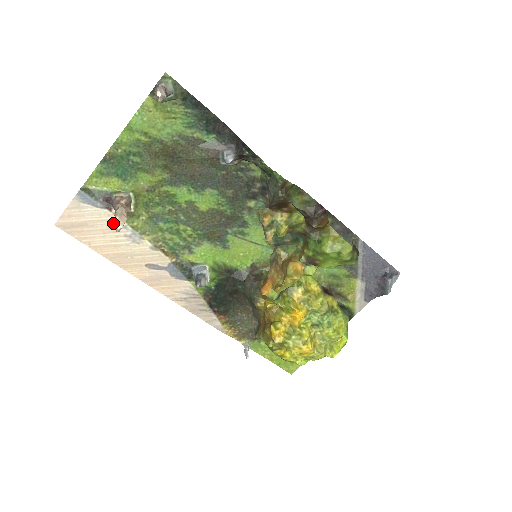
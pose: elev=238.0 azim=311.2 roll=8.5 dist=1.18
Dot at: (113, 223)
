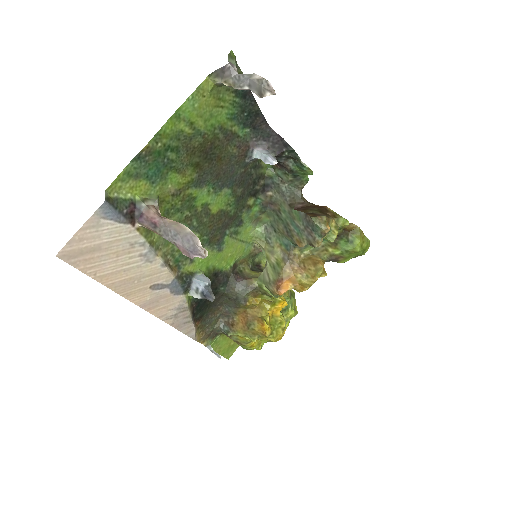
Dot at: (189, 248)
